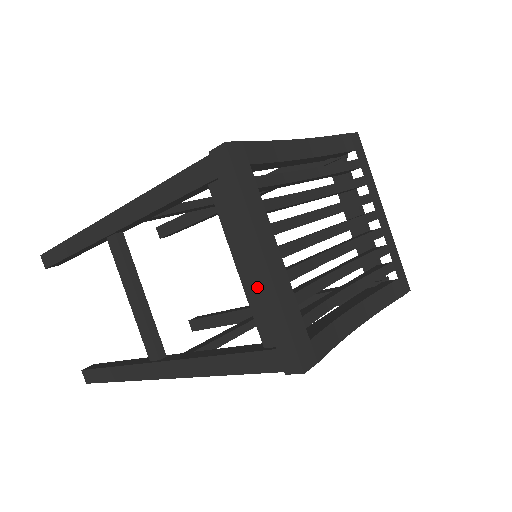
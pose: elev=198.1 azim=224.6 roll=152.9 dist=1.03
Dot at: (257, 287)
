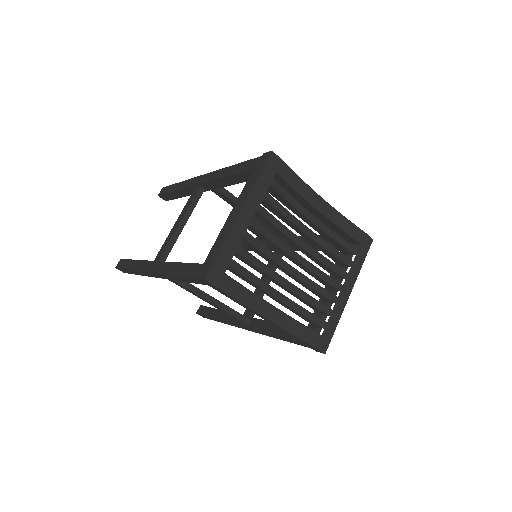
Dot at: (226, 226)
